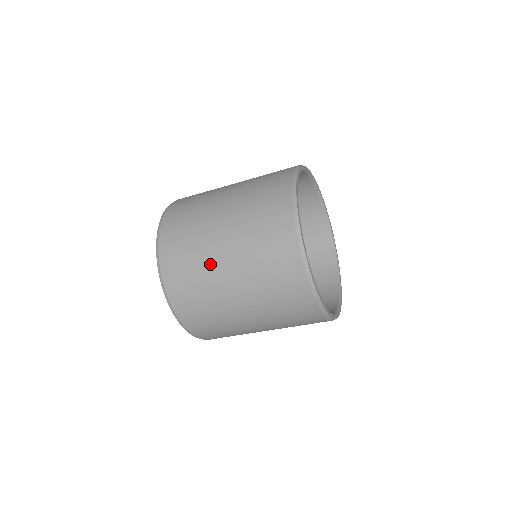
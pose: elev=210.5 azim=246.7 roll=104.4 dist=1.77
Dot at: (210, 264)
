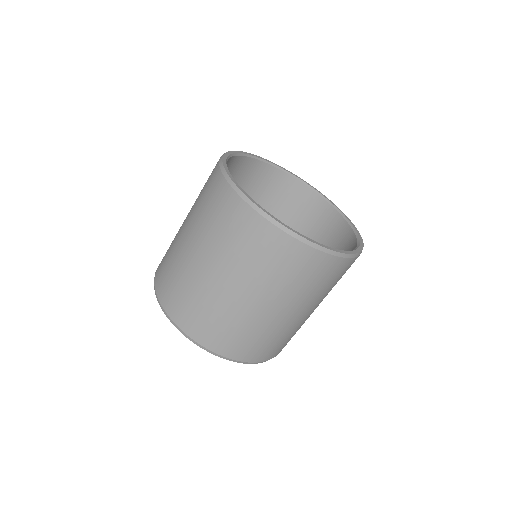
Dot at: (180, 253)
